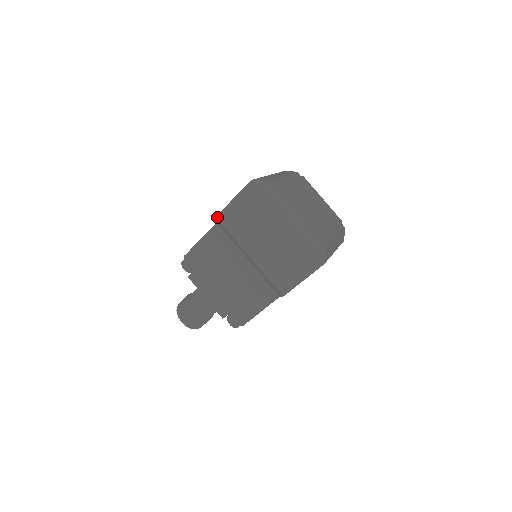
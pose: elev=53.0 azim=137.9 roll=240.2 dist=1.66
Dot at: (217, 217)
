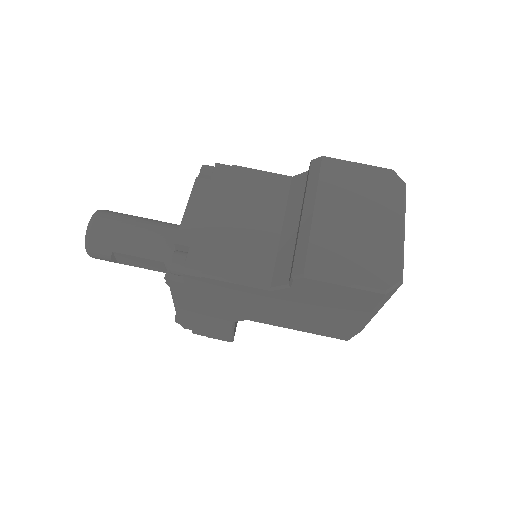
Dot at: (323, 156)
